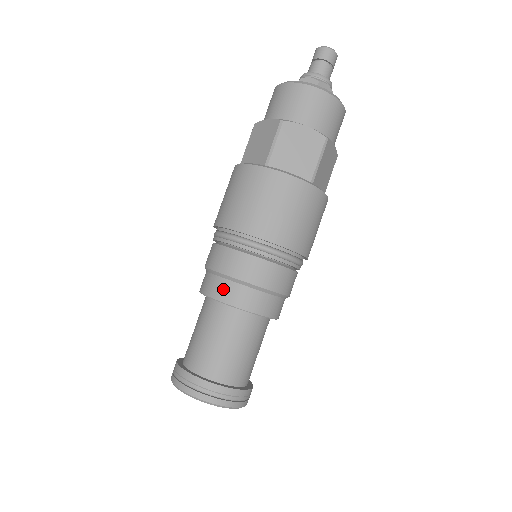
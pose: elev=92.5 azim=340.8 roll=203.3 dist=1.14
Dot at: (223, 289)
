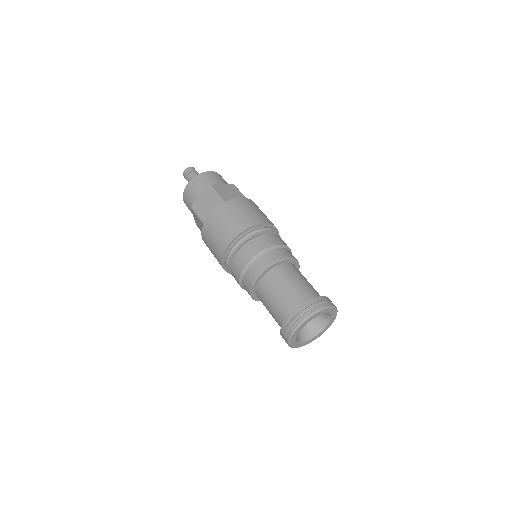
Dot at: (268, 258)
